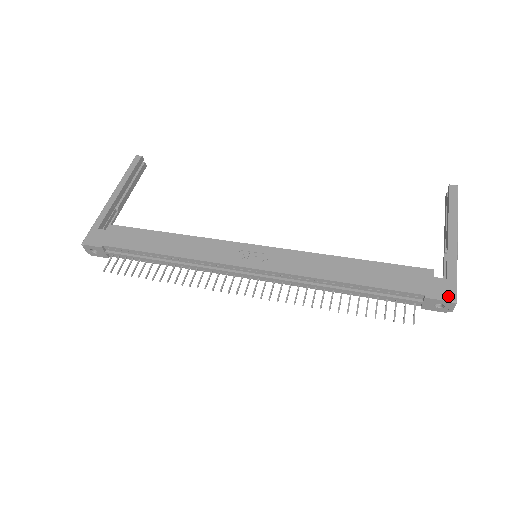
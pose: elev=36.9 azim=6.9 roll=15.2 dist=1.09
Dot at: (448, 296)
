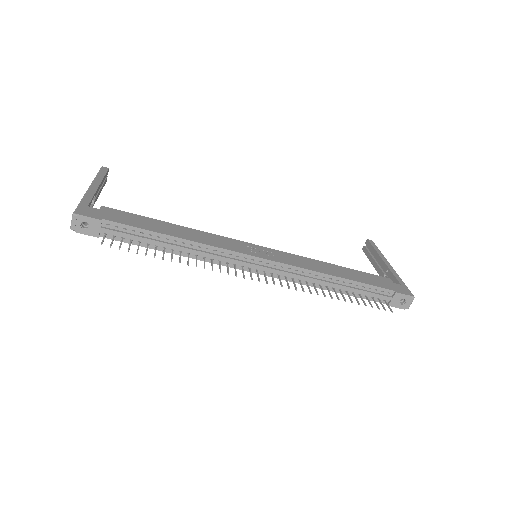
Dot at: (409, 293)
